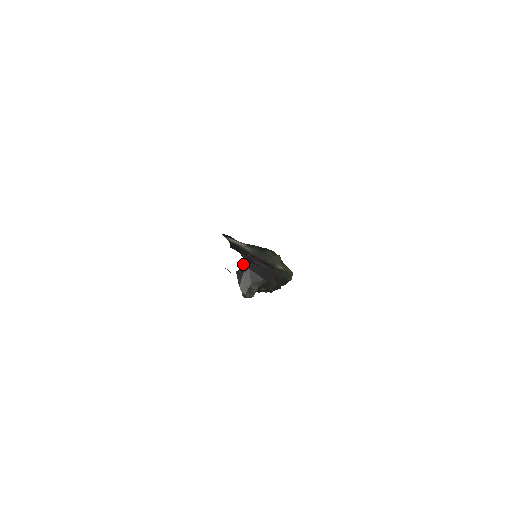
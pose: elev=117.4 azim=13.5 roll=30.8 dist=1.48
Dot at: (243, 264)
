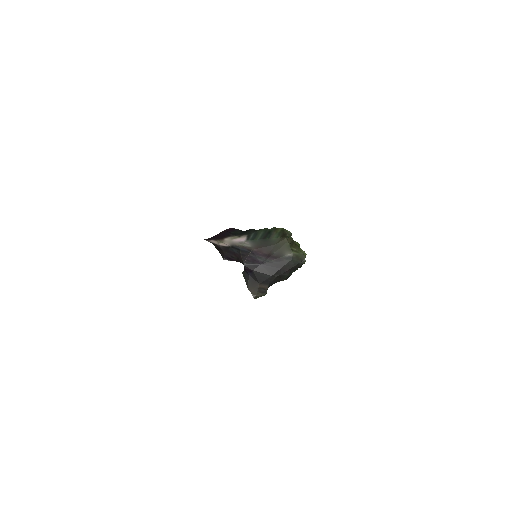
Dot at: (245, 268)
